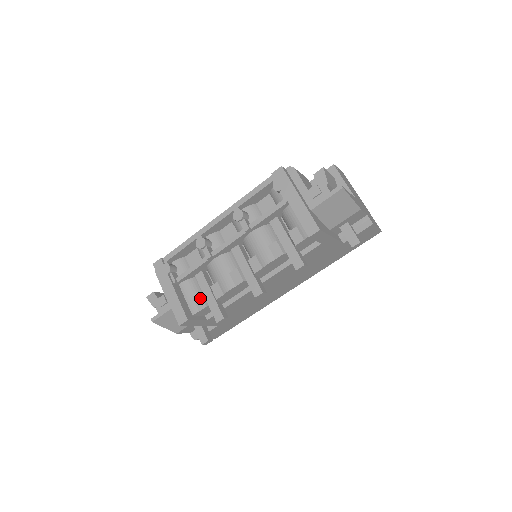
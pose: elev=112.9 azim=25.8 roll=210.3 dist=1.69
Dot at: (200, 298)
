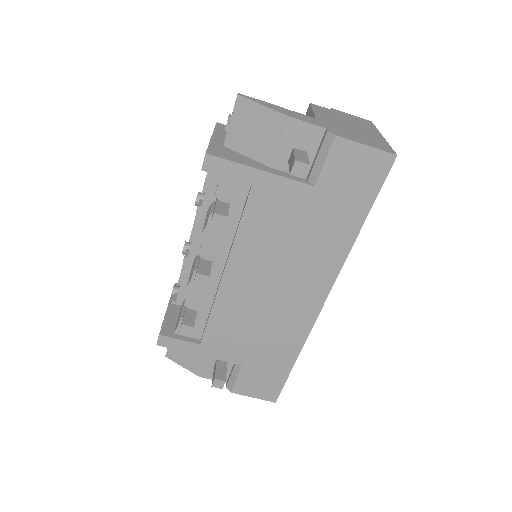
Dot at: (182, 311)
